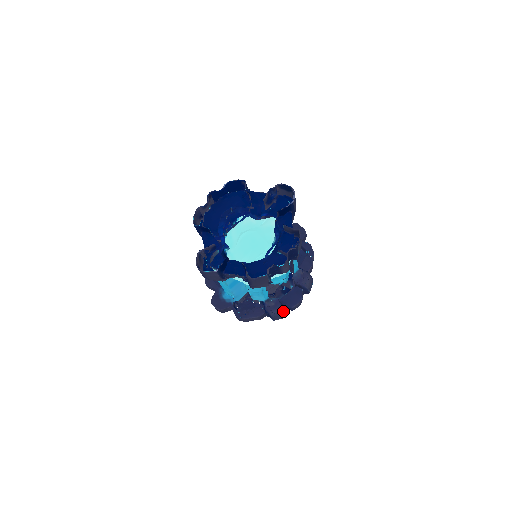
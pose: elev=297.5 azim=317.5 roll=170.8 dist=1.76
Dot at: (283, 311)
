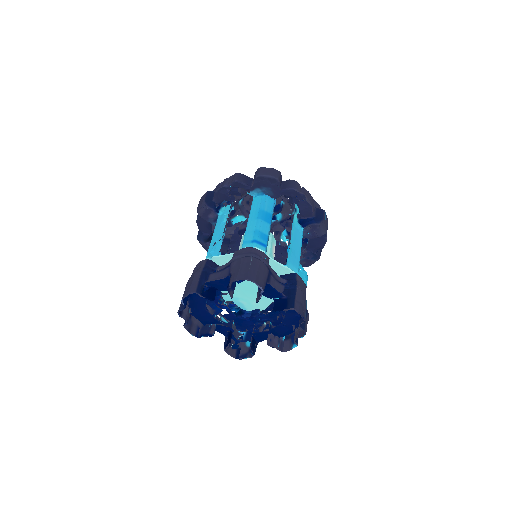
Dot at: (317, 259)
